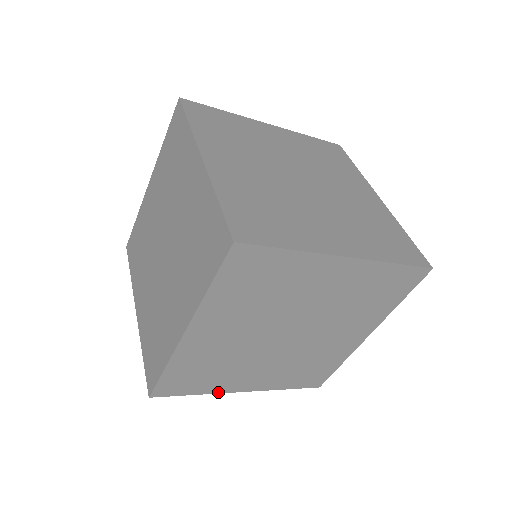
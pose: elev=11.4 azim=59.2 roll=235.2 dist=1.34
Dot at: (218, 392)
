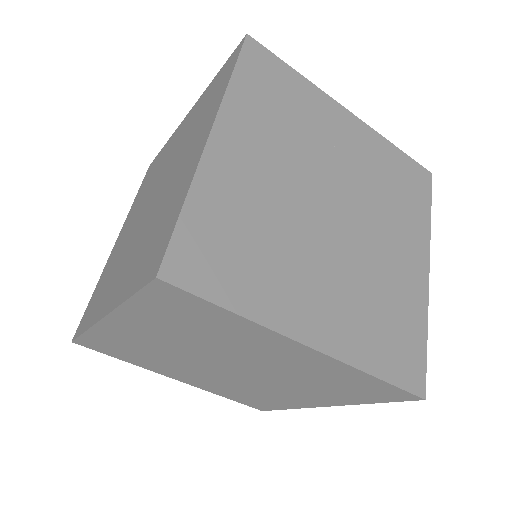
Dot at: (147, 368)
